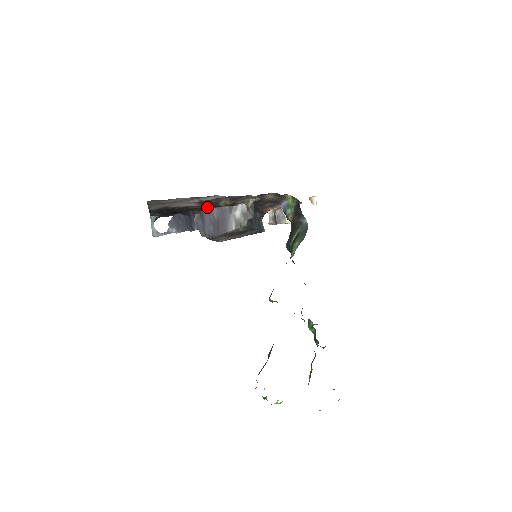
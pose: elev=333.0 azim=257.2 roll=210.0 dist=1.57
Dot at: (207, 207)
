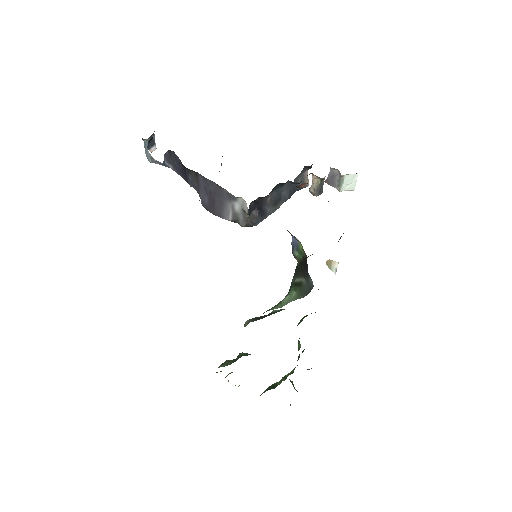
Dot at: occluded
